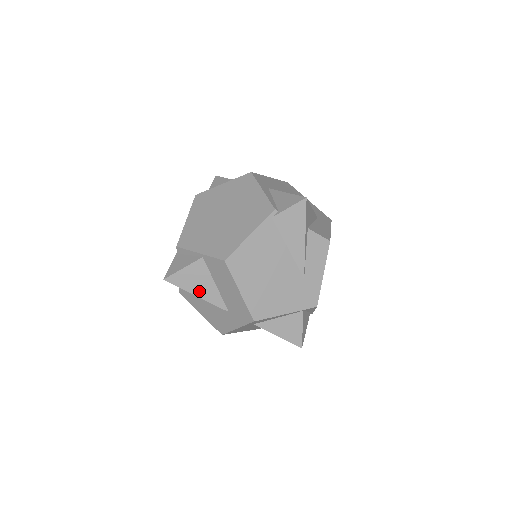
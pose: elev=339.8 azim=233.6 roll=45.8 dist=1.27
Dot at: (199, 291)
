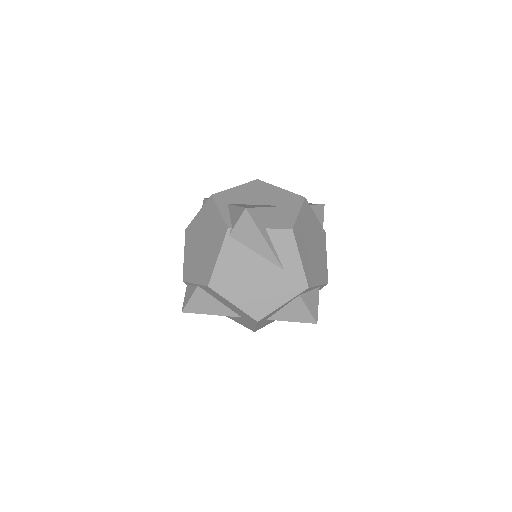
Dot at: (211, 311)
